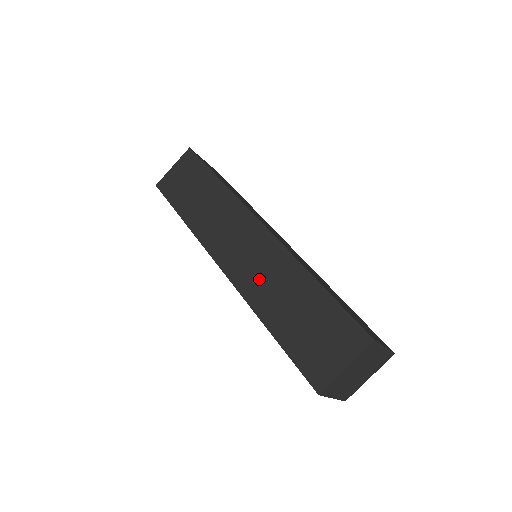
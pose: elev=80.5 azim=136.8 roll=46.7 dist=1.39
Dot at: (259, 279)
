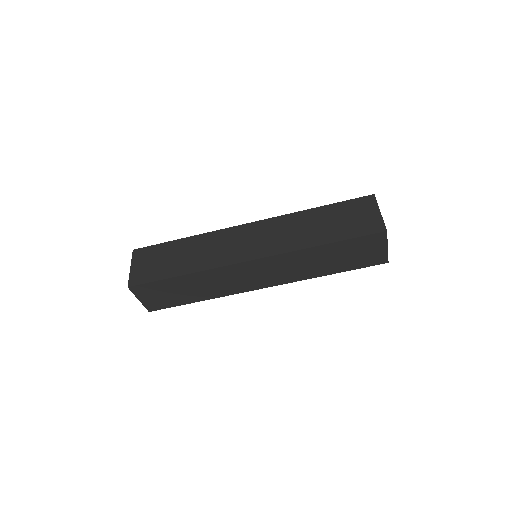
Dot at: (285, 238)
